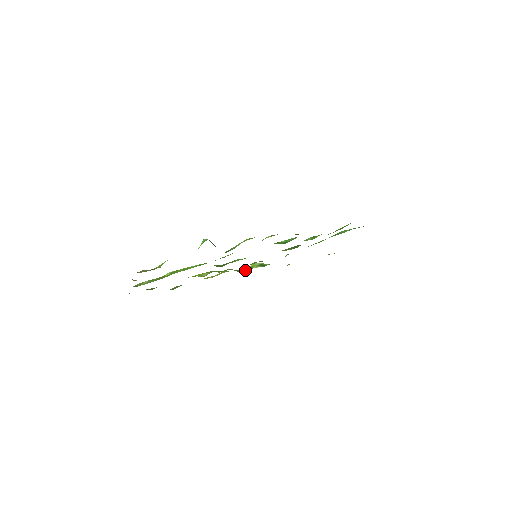
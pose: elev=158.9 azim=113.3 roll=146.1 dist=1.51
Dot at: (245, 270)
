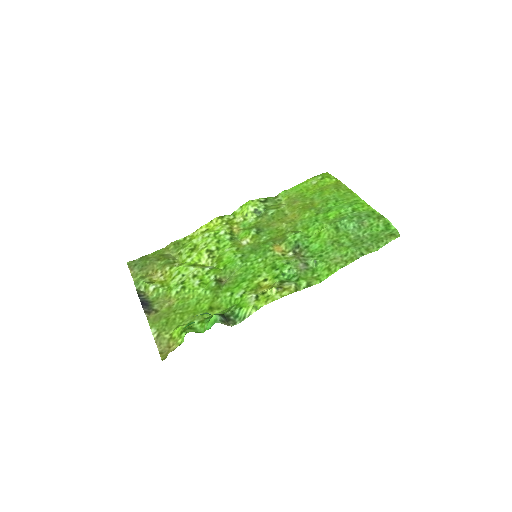
Dot at: (240, 224)
